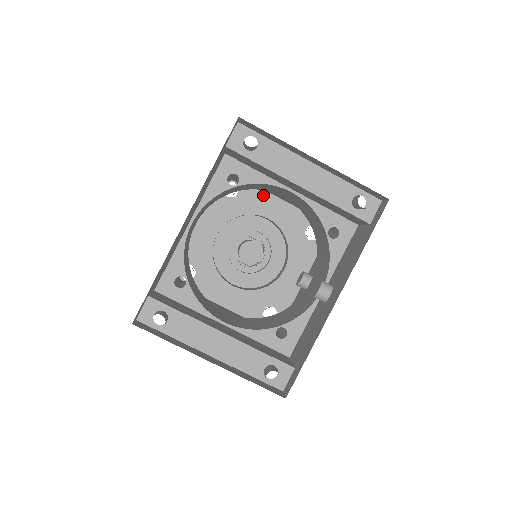
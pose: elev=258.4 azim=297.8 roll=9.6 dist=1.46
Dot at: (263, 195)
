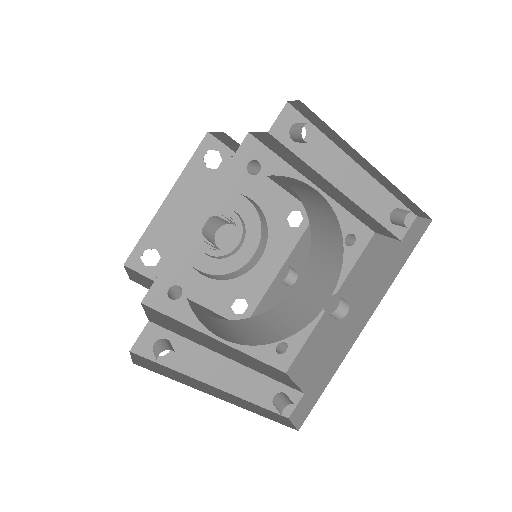
Dot at: occluded
